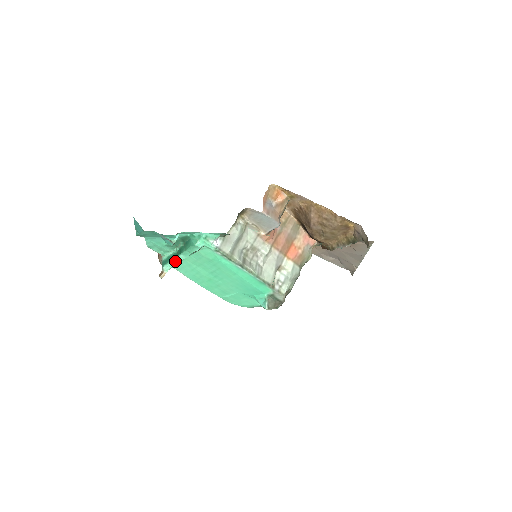
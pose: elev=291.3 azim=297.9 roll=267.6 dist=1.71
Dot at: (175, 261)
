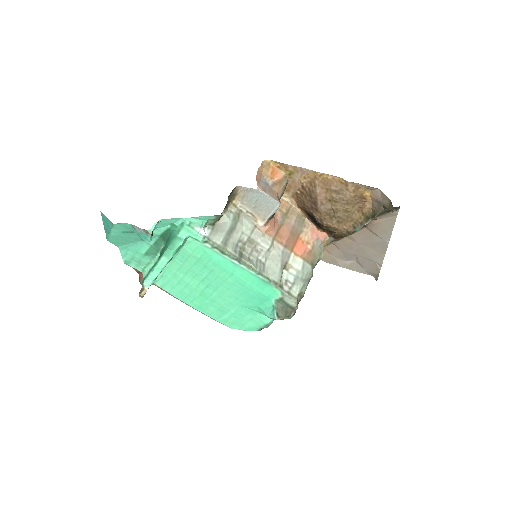
Dot at: (156, 269)
